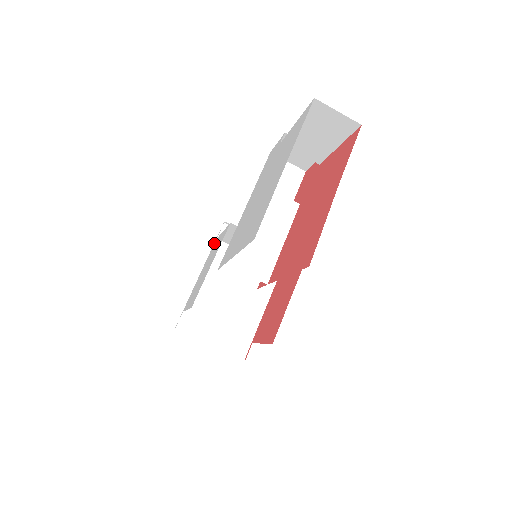
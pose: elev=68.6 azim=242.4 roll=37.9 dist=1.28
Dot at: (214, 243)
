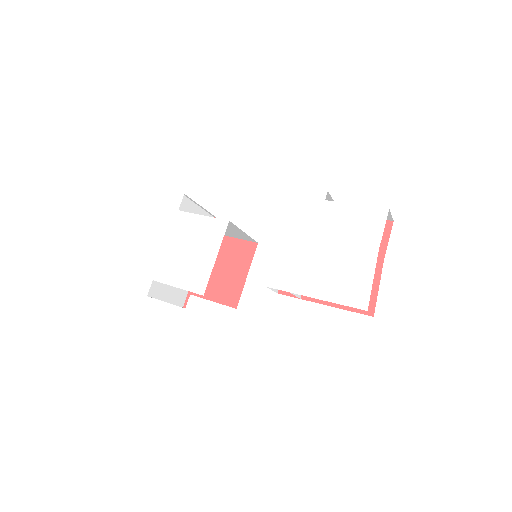
Dot at: (176, 215)
